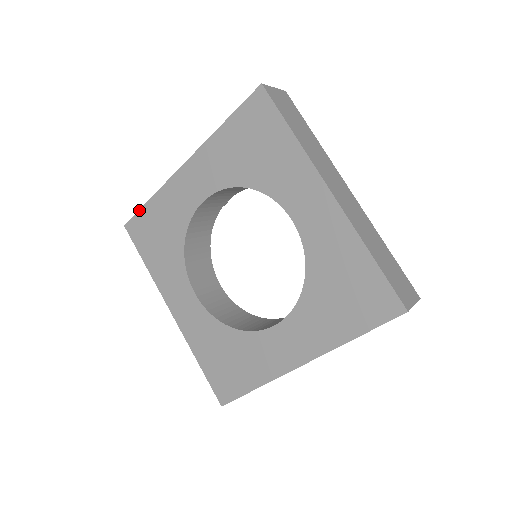
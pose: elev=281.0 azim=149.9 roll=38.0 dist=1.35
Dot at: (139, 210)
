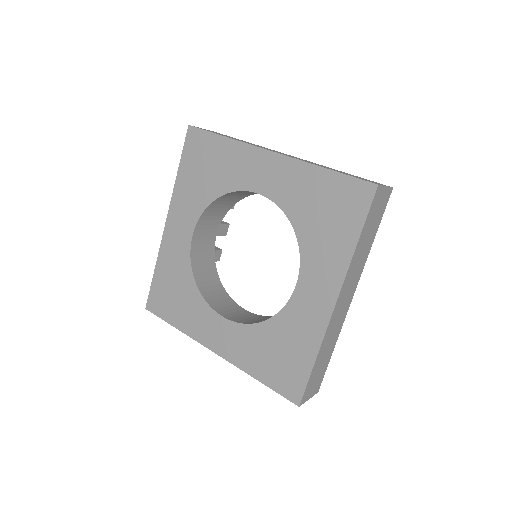
Dot at: (151, 285)
